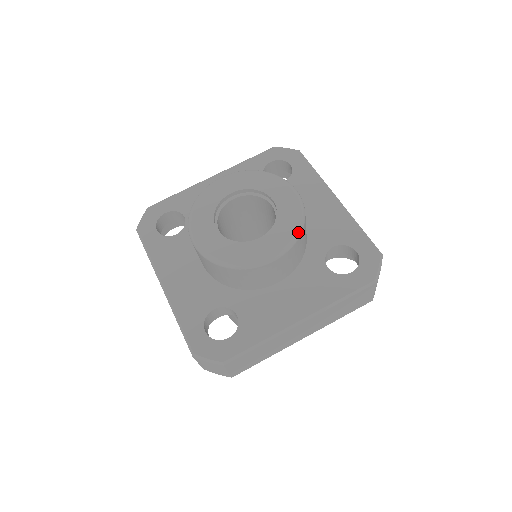
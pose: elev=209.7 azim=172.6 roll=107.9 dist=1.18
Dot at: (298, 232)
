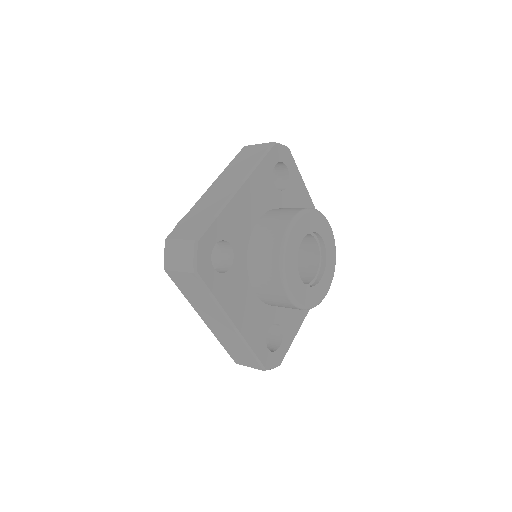
Dot at: occluded
